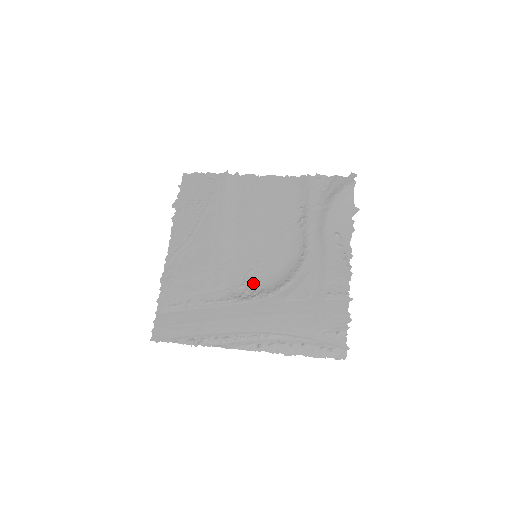
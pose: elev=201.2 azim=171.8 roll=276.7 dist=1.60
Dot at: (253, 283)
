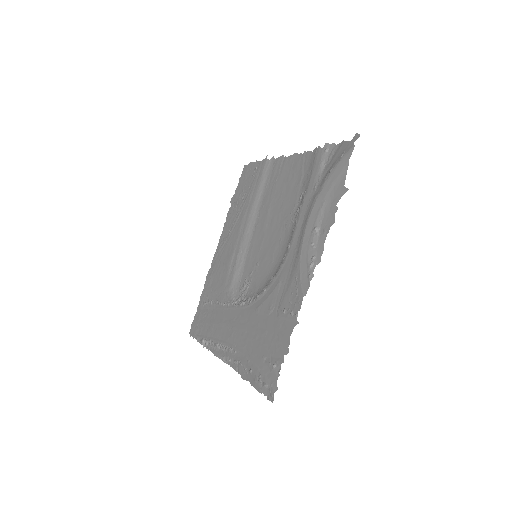
Dot at: (248, 287)
